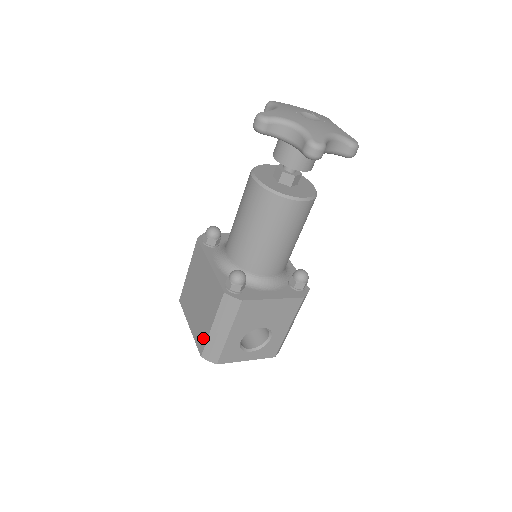
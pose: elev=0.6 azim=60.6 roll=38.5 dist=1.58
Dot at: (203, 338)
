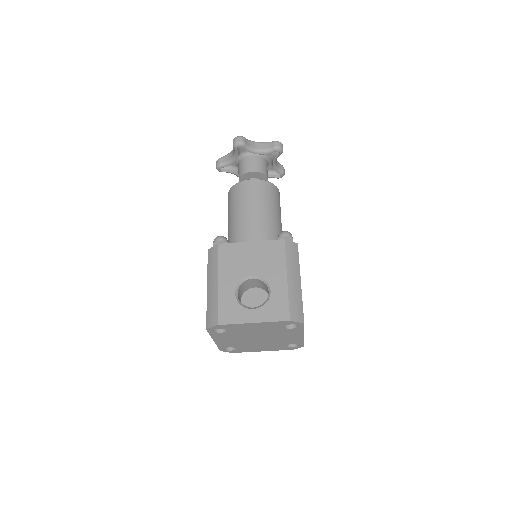
Dot at: occluded
